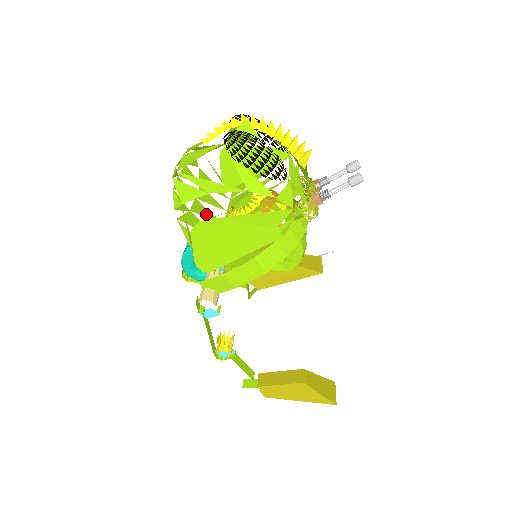
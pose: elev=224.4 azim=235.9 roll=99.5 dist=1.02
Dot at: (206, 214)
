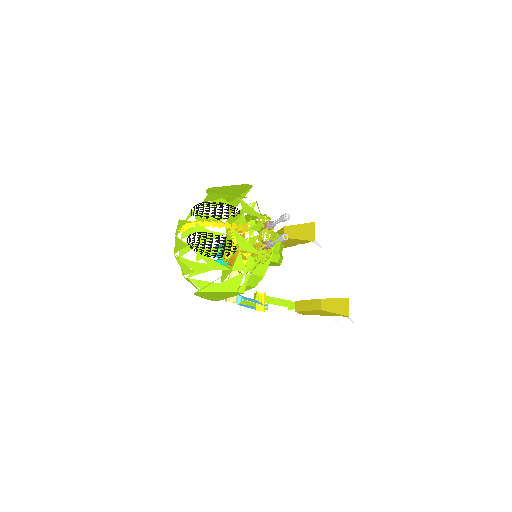
Dot at: occluded
